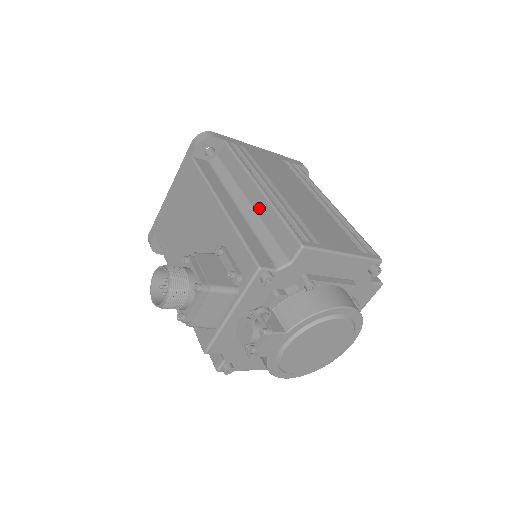
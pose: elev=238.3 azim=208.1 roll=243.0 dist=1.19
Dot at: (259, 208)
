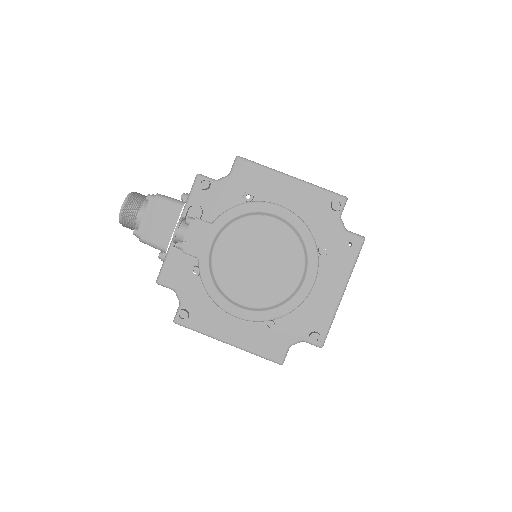
Dot at: occluded
